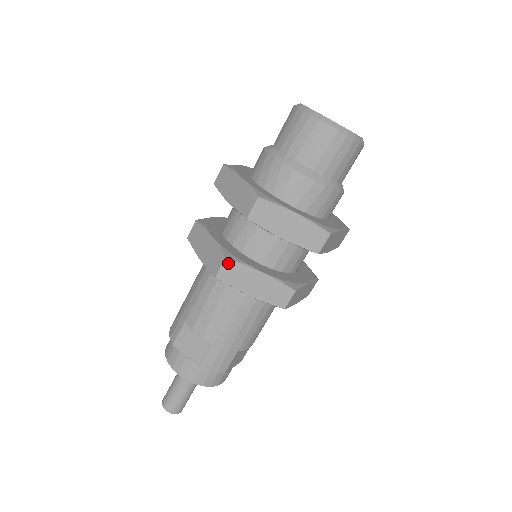
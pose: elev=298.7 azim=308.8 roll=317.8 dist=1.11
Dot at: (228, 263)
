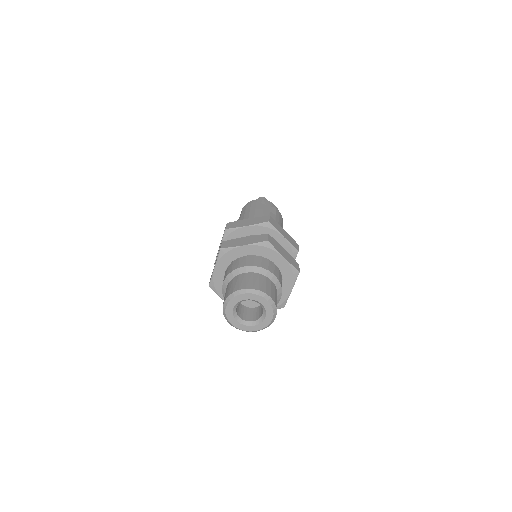
Dot at: occluded
